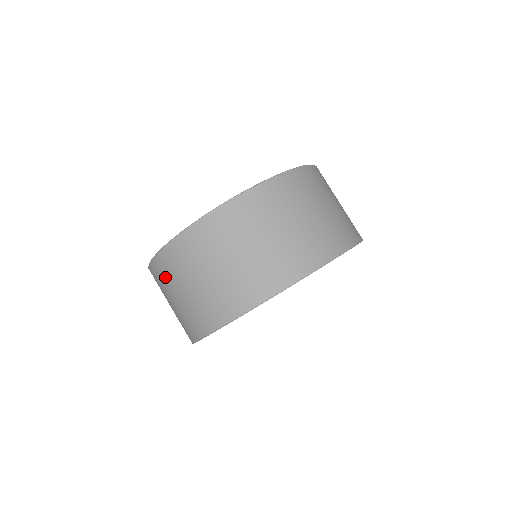
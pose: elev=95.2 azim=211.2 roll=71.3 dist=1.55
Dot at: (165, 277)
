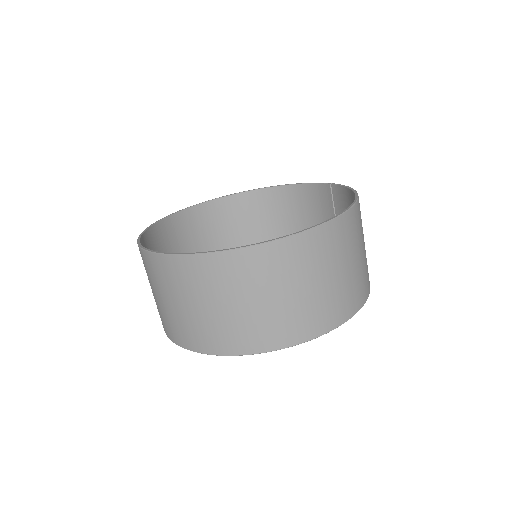
Dot at: occluded
